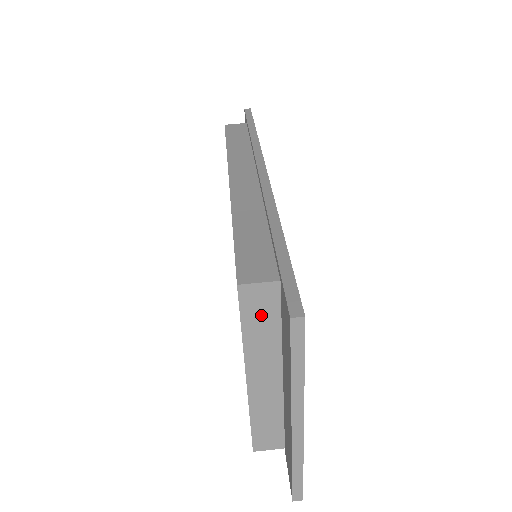
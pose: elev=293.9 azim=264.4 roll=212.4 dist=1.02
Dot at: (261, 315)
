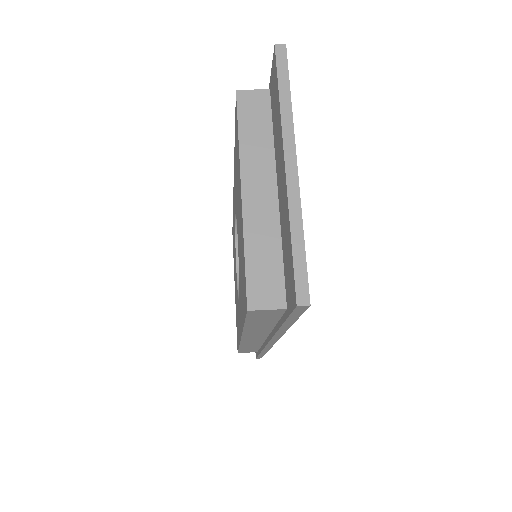
Dot at: (255, 119)
